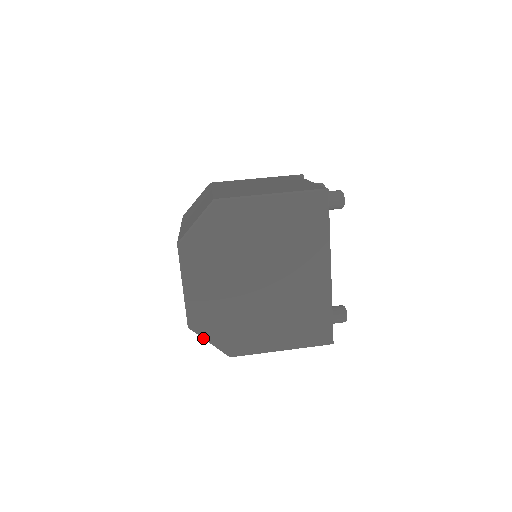
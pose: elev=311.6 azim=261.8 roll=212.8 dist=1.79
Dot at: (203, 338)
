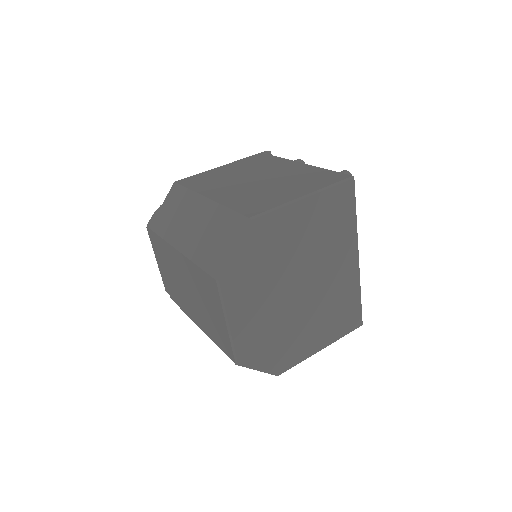
Dot at: occluded
